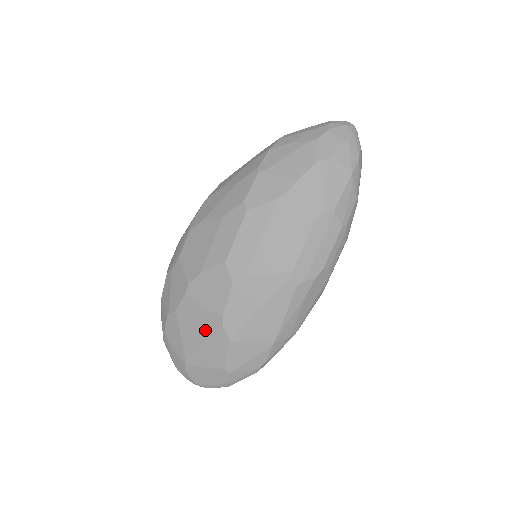
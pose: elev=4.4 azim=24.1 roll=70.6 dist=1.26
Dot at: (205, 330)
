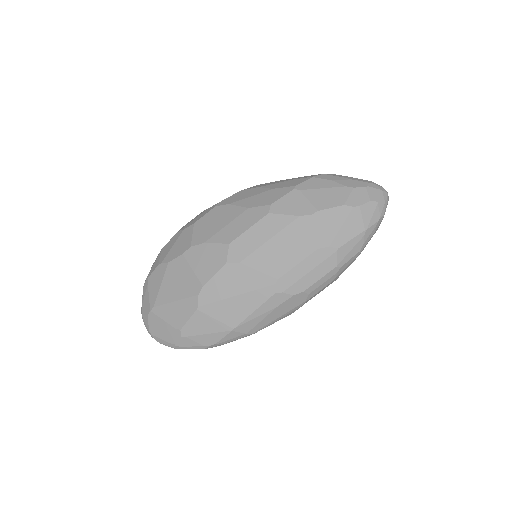
Dot at: (183, 290)
